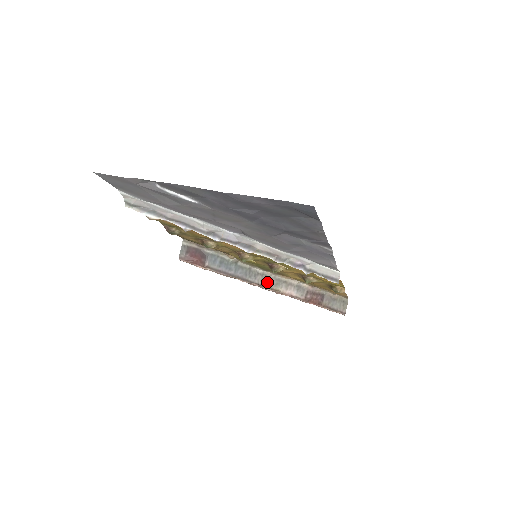
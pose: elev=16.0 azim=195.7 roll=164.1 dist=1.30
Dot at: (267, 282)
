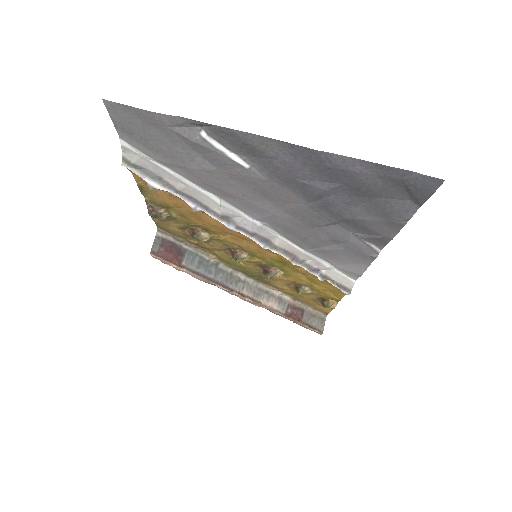
Dot at: (248, 291)
